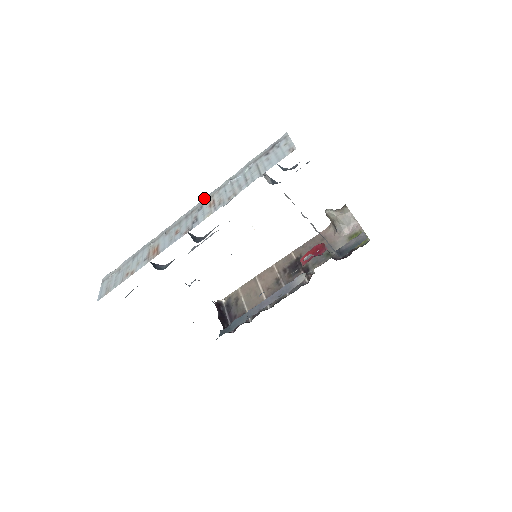
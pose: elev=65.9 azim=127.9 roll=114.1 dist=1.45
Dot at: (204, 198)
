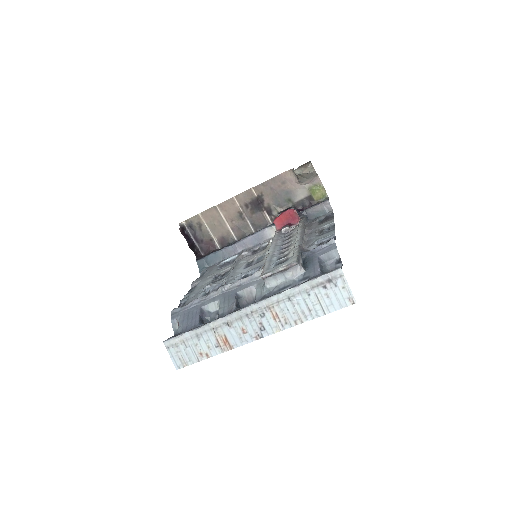
Dot at: (261, 302)
